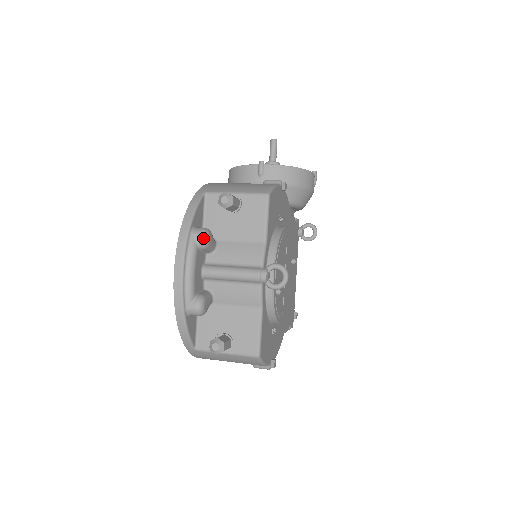
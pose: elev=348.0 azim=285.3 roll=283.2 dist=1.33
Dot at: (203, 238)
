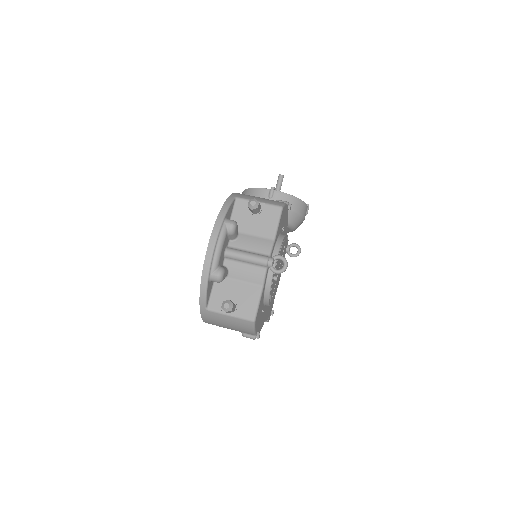
Dot at: (233, 227)
